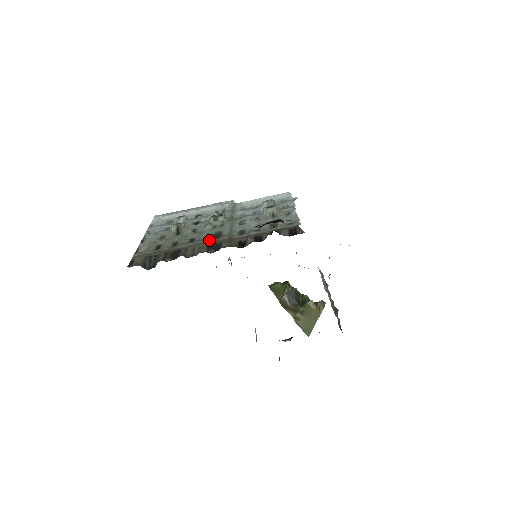
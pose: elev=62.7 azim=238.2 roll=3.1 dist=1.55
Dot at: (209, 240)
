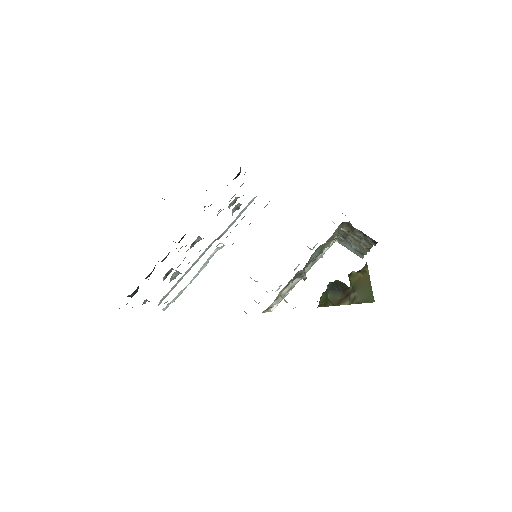
Dot at: occluded
